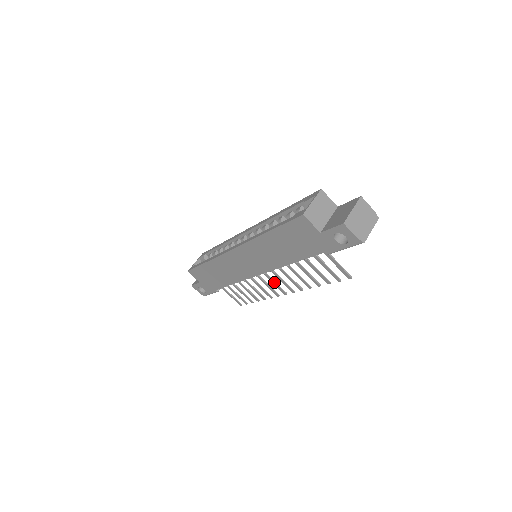
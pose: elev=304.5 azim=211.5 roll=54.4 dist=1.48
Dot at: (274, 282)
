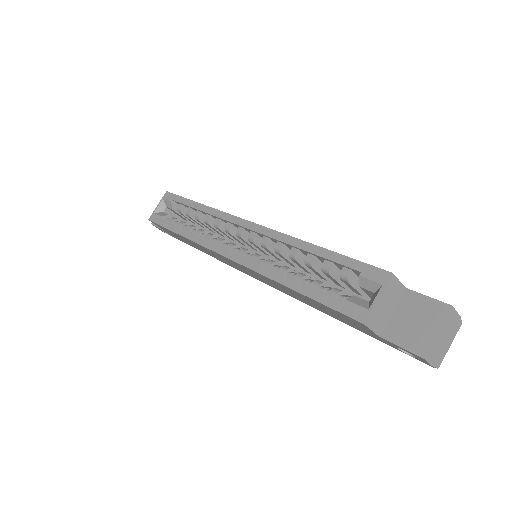
Dot at: occluded
